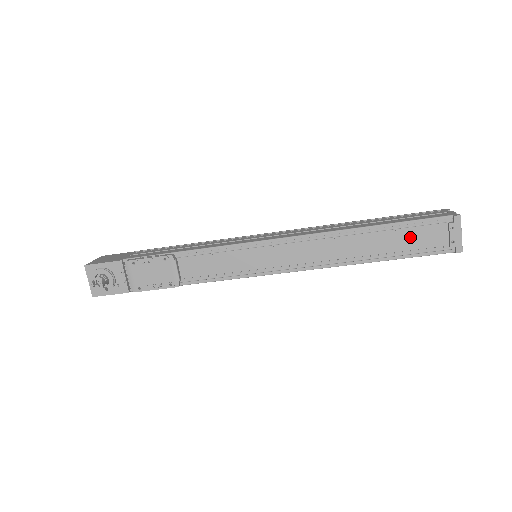
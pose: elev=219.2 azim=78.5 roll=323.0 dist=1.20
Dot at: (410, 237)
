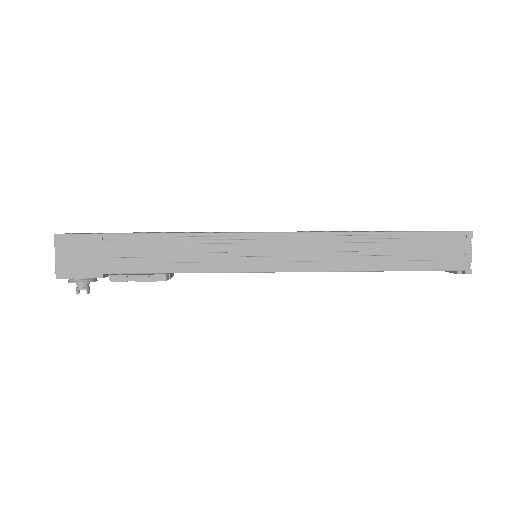
Dot at: occluded
